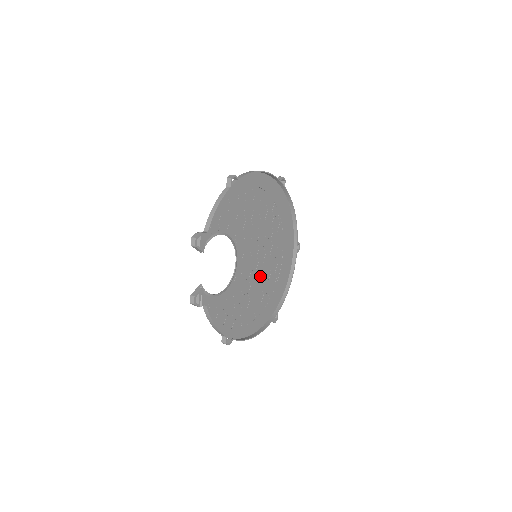
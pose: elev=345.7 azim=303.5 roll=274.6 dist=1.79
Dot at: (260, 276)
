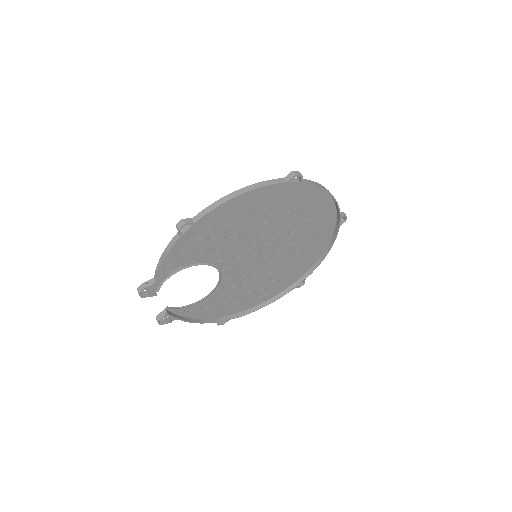
Dot at: (269, 265)
